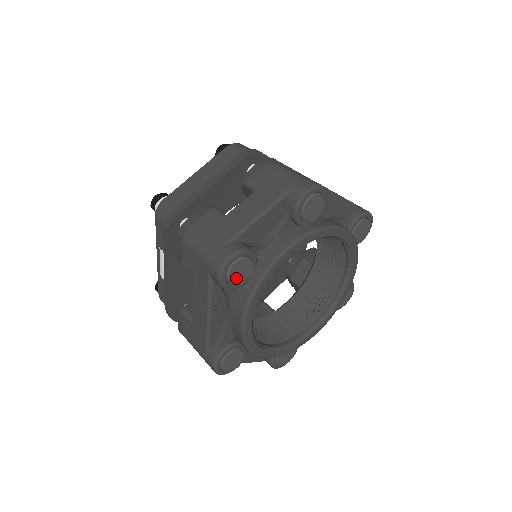
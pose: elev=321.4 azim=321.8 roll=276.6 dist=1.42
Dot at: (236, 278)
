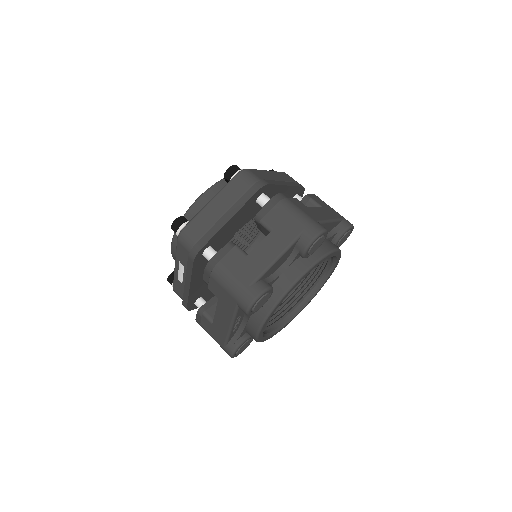
Dot at: (258, 307)
